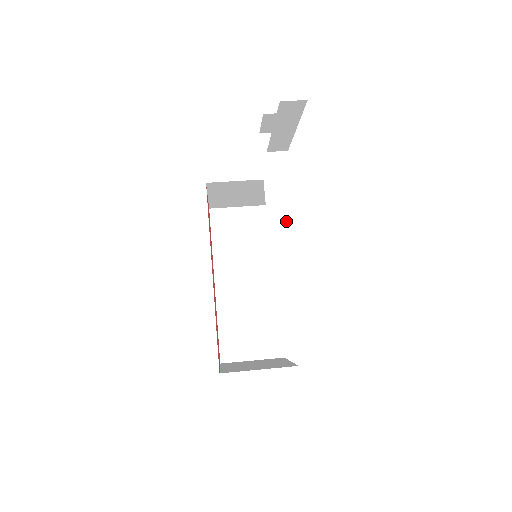
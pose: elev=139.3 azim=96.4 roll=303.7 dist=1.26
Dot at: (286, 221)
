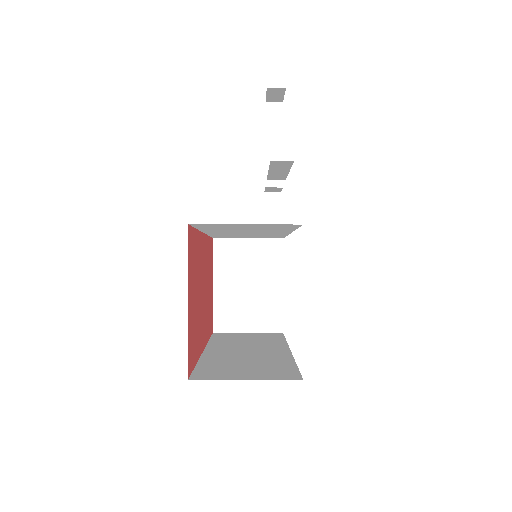
Dot at: occluded
